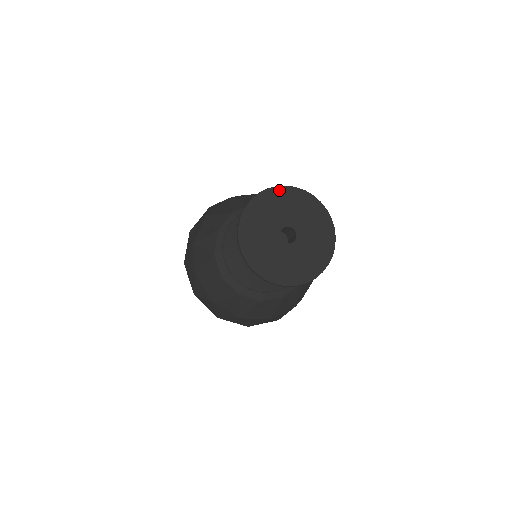
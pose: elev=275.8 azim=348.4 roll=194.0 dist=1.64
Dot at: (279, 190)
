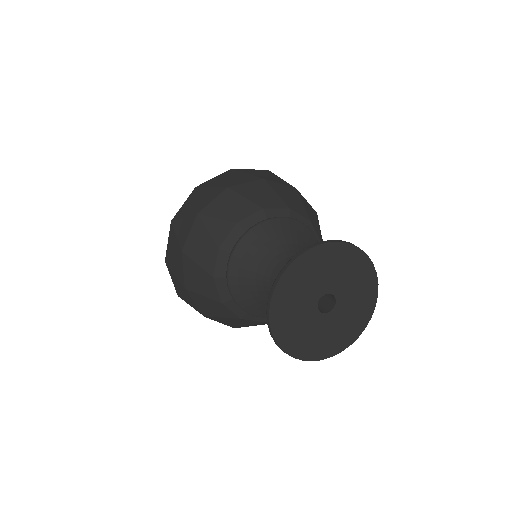
Dot at: (365, 260)
